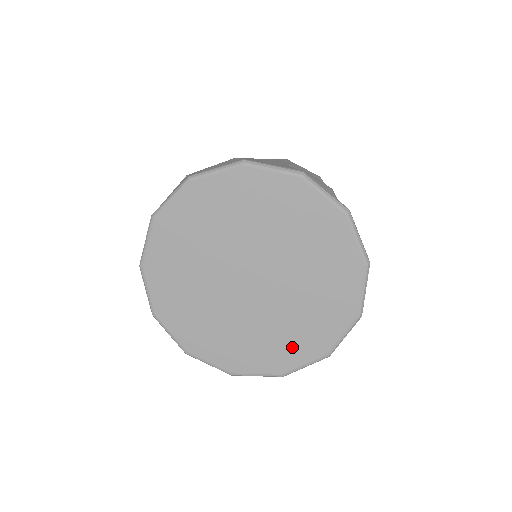
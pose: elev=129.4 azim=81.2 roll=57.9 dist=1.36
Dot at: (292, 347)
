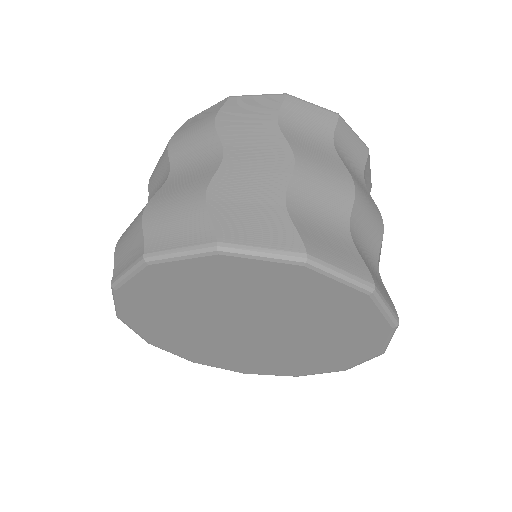
Dot at: (305, 365)
